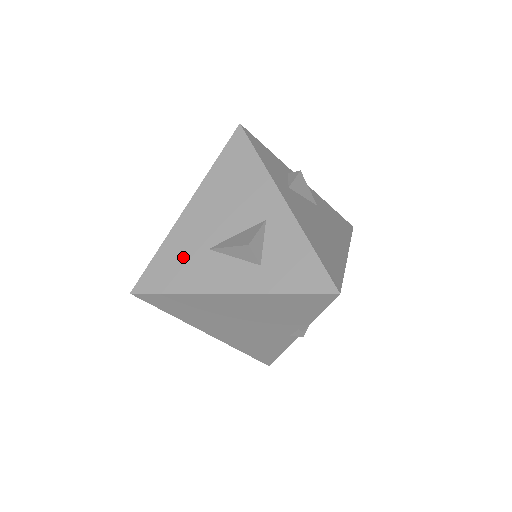
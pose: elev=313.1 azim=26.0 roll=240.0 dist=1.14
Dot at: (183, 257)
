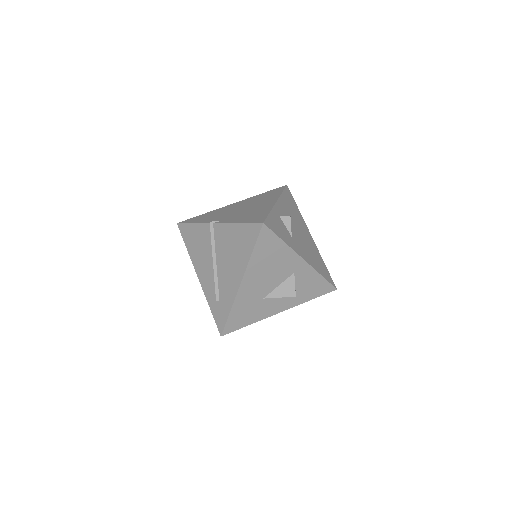
Dot at: (249, 308)
